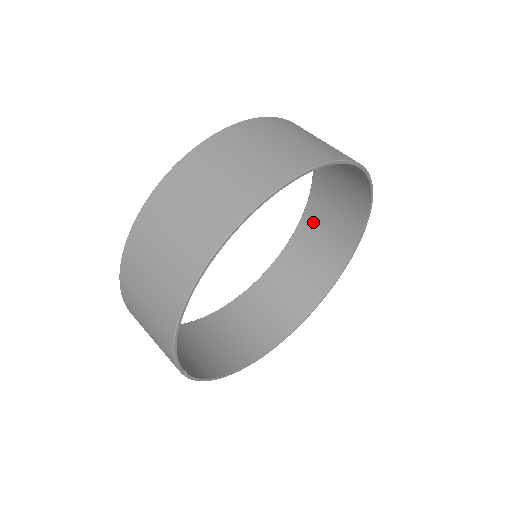
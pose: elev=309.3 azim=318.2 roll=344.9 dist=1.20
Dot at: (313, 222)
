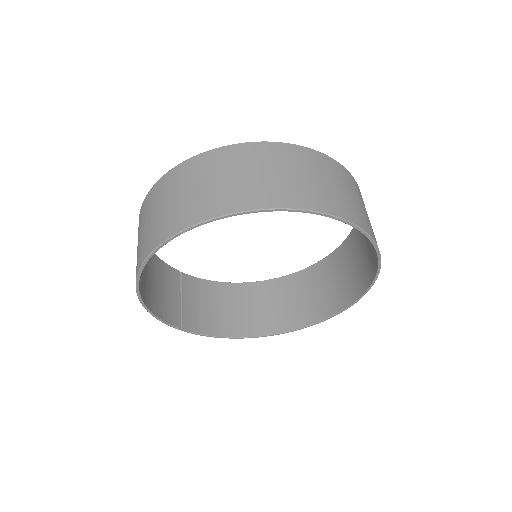
Dot at: occluded
